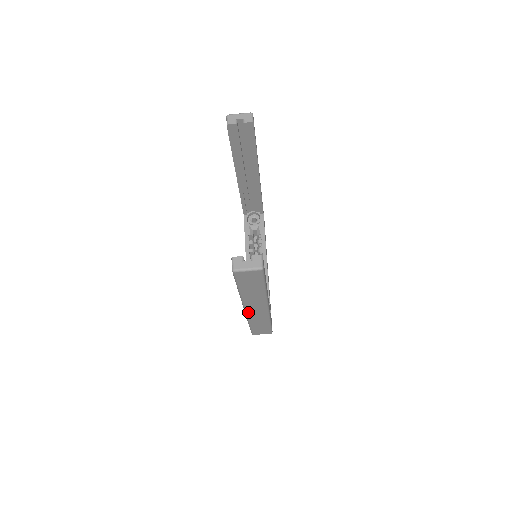
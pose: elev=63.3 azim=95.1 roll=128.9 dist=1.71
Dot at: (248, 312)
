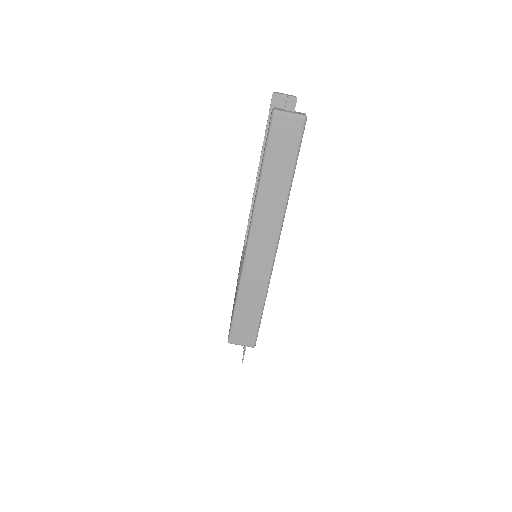
Dot at: (250, 250)
